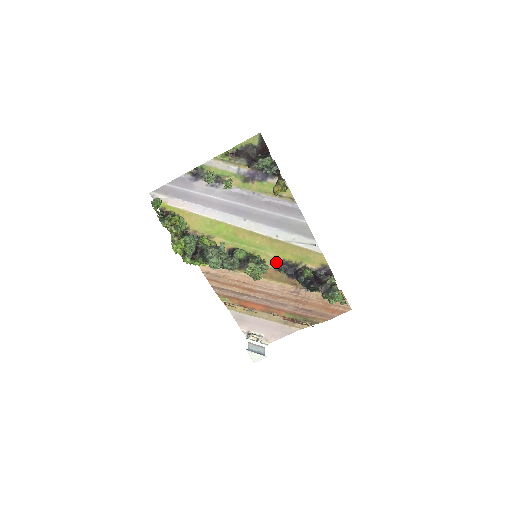
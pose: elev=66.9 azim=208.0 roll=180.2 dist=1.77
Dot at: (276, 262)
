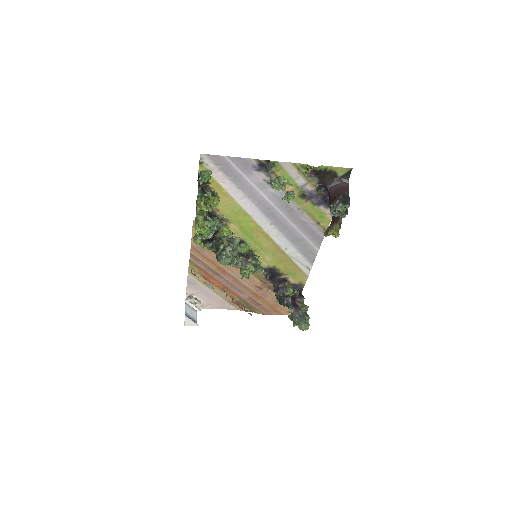
Dot at: (267, 265)
